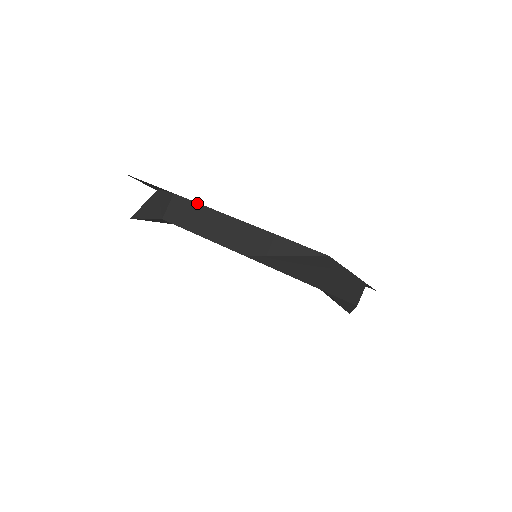
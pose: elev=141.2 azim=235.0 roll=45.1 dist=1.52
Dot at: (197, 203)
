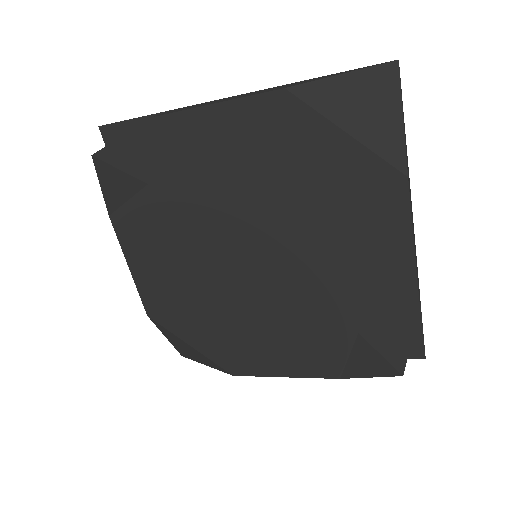
Dot at: occluded
